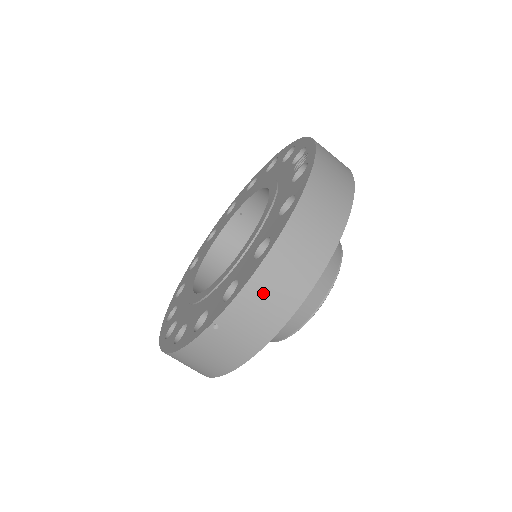
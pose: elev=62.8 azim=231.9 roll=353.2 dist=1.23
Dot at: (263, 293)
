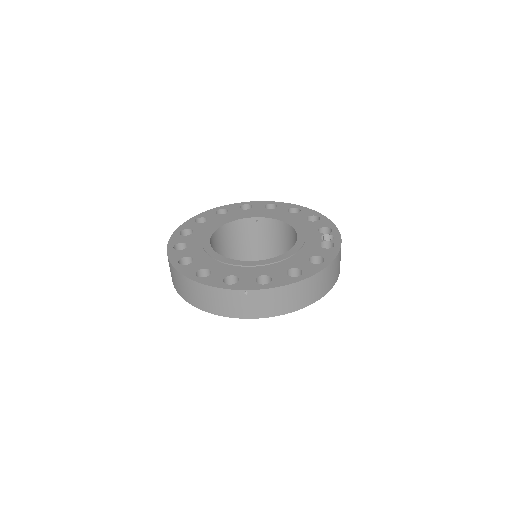
Dot at: (283, 296)
